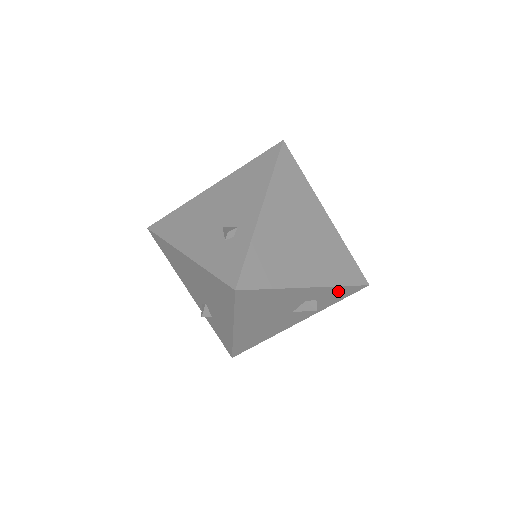
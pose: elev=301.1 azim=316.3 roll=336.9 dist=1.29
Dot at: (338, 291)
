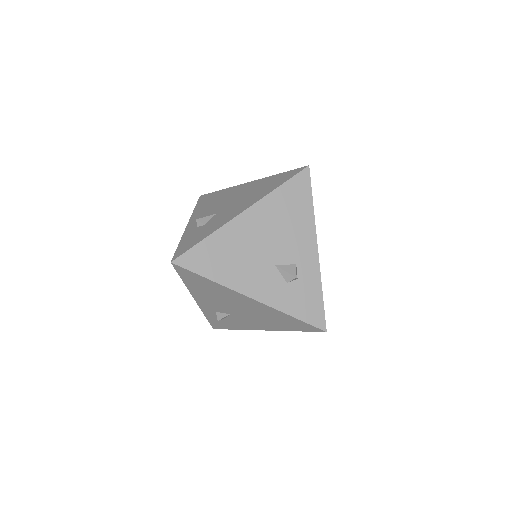
Dot at: (313, 295)
